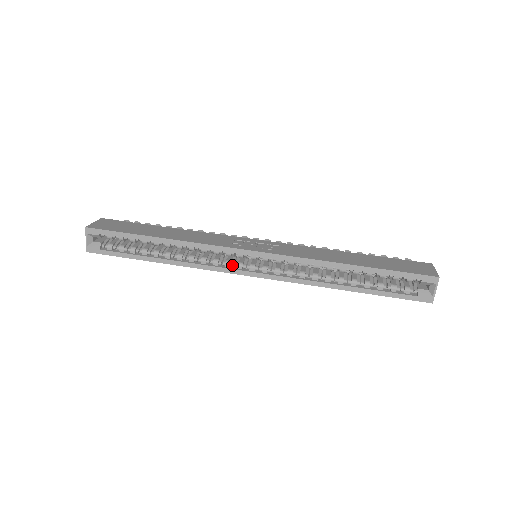
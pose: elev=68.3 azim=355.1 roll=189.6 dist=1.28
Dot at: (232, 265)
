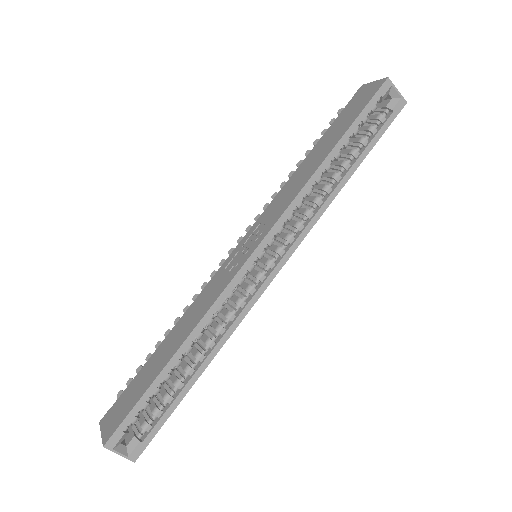
Dot at: (254, 286)
